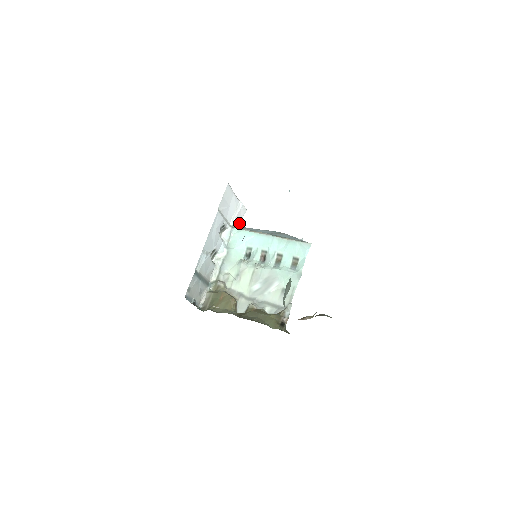
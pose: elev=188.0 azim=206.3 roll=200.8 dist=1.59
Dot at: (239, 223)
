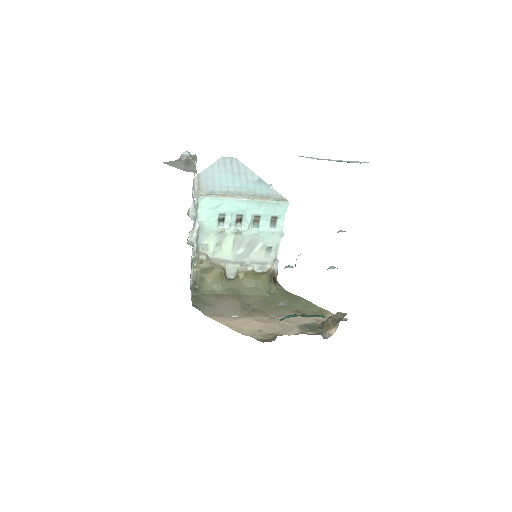
Dot at: occluded
